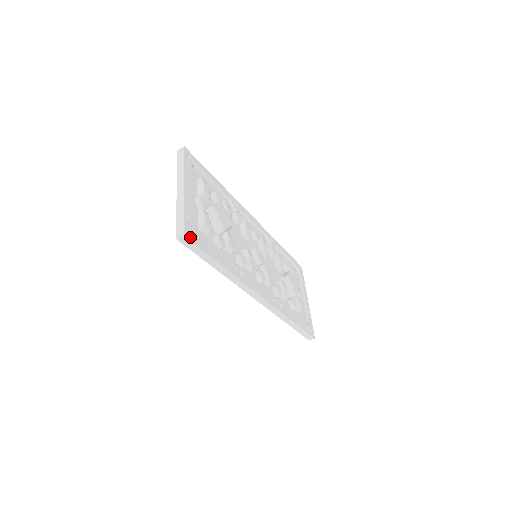
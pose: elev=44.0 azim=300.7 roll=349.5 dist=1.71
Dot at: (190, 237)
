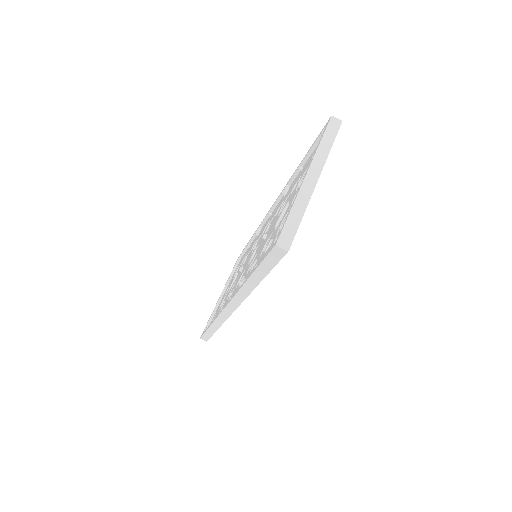
Dot at: occluded
